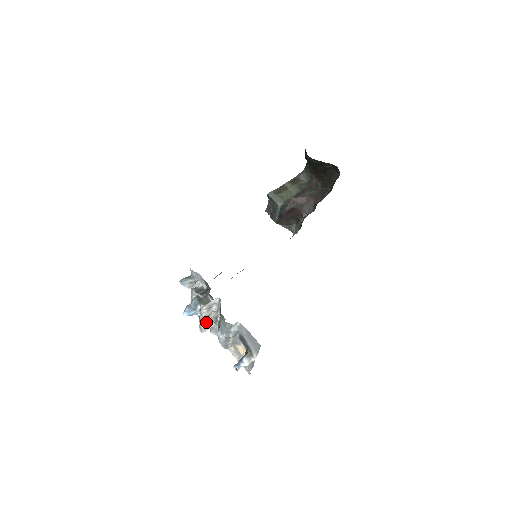
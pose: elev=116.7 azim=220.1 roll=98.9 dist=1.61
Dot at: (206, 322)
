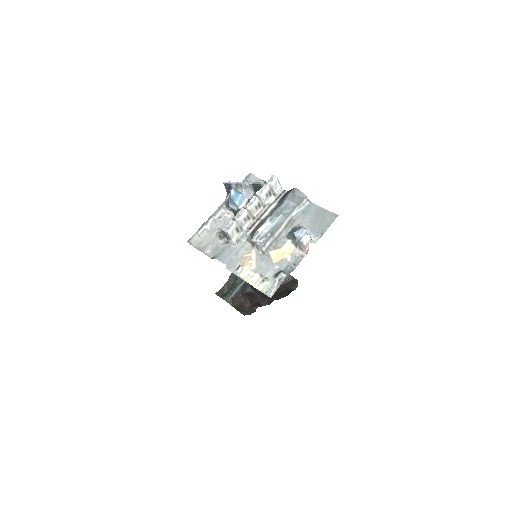
Dot at: (247, 215)
